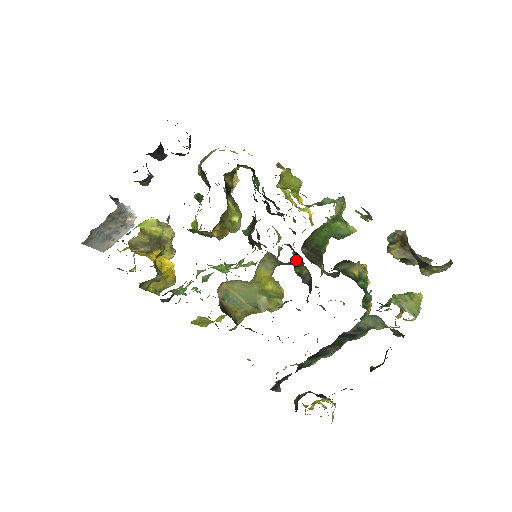
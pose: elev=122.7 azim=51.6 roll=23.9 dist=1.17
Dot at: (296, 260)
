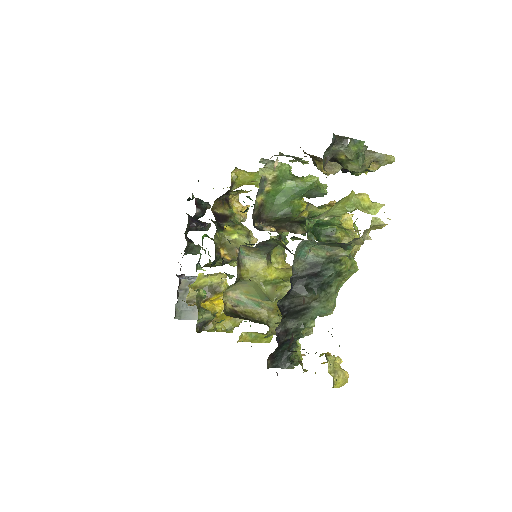
Dot at: (294, 239)
